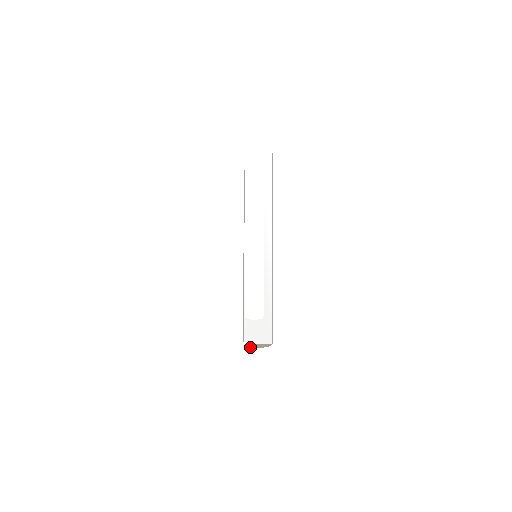
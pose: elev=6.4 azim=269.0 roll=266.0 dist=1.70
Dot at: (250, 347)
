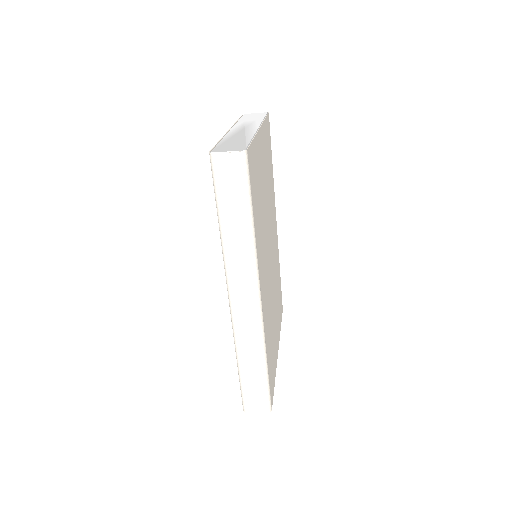
Dot at: (217, 153)
